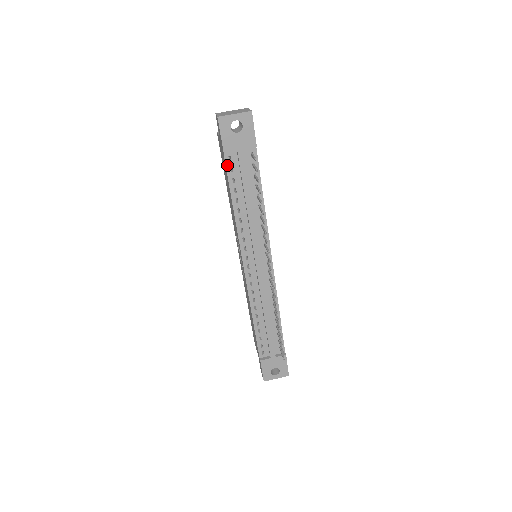
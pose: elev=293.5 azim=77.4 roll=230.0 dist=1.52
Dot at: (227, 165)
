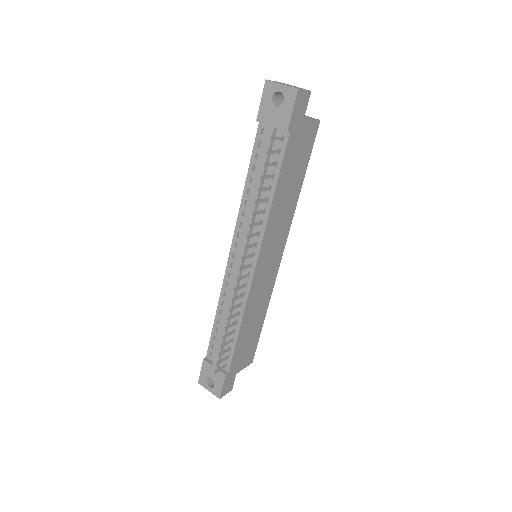
Dot at: (257, 137)
